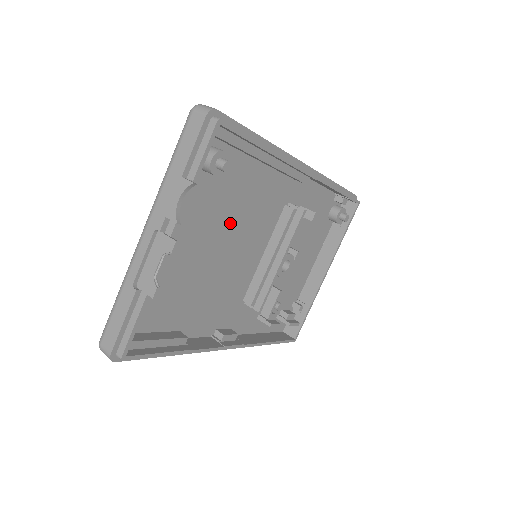
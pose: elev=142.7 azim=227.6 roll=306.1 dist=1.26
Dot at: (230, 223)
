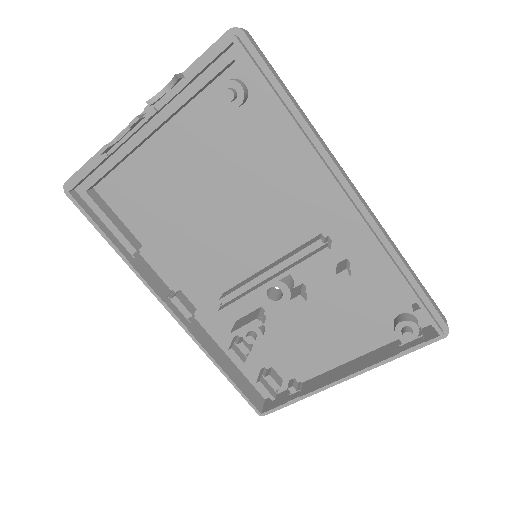
Dot at: (237, 186)
